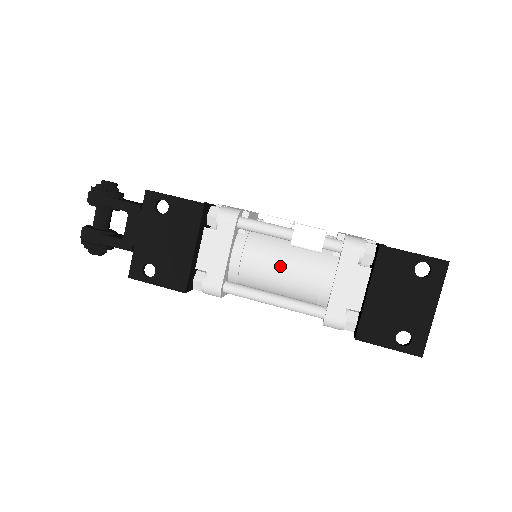
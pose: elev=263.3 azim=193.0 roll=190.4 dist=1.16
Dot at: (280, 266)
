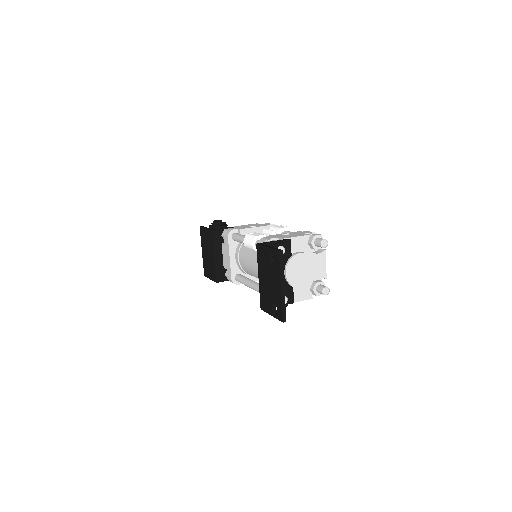
Dot at: (249, 262)
